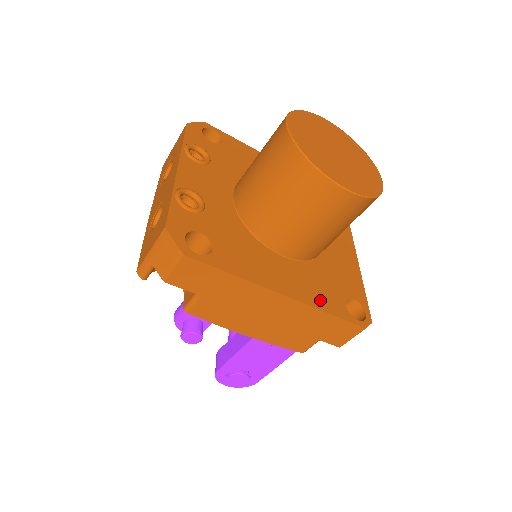
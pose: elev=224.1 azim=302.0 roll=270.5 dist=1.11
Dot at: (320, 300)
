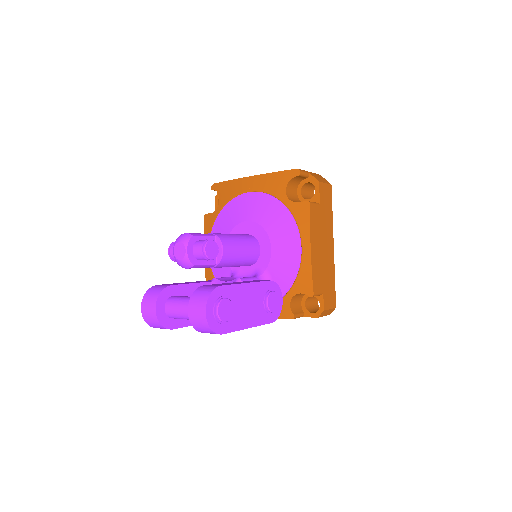
Dot at: occluded
